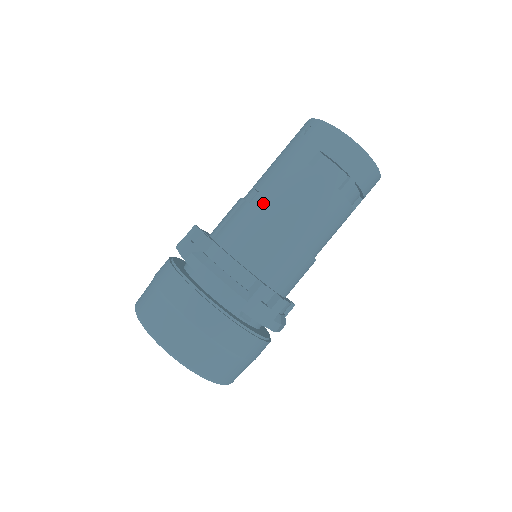
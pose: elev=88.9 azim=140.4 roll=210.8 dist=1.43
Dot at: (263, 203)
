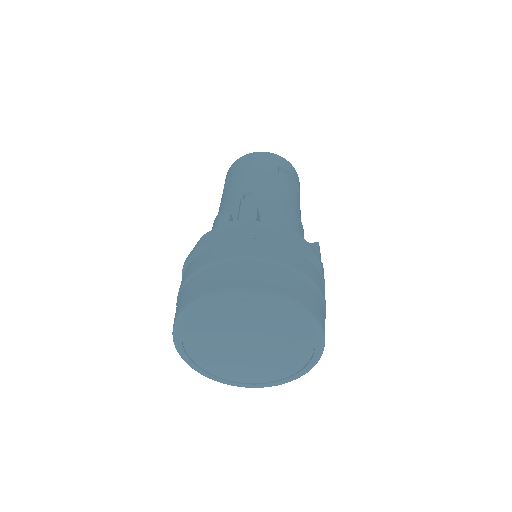
Dot at: (268, 195)
